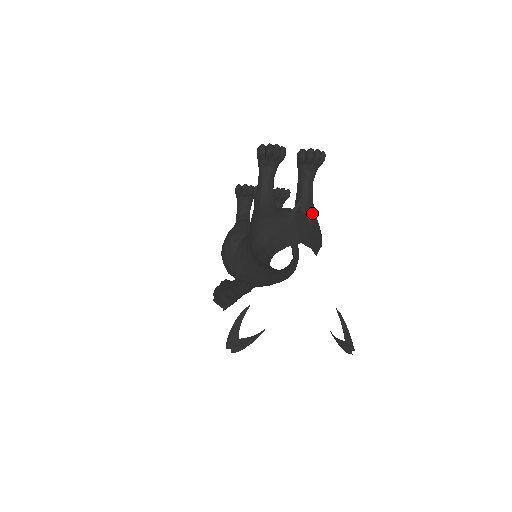
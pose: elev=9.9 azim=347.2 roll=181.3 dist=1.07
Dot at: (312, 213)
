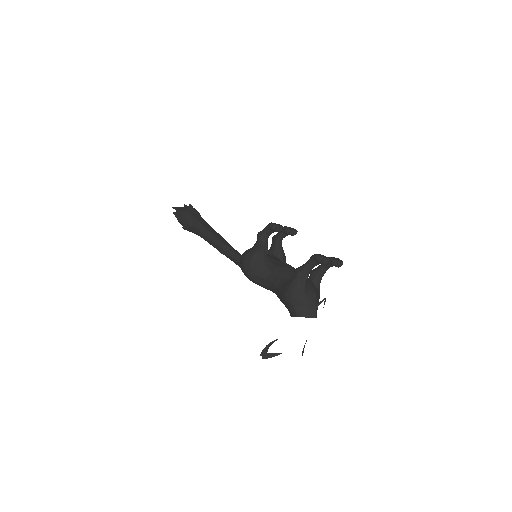
Dot at: occluded
